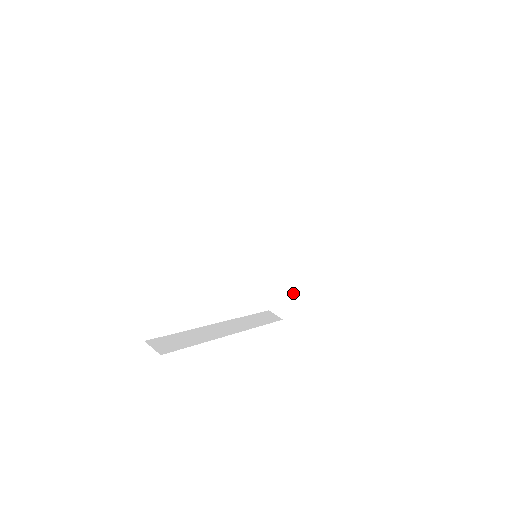
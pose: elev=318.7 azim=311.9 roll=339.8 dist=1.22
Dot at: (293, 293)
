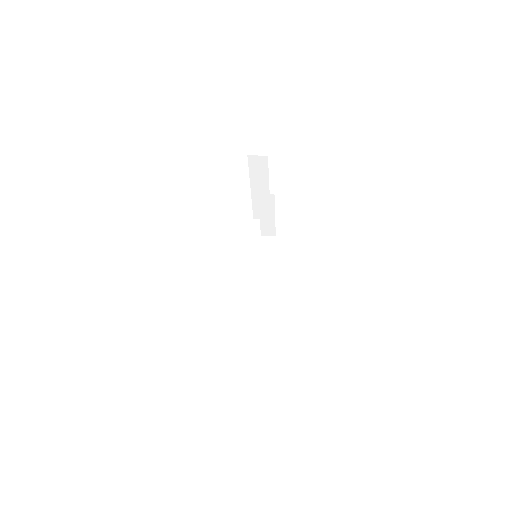
Dot at: (263, 328)
